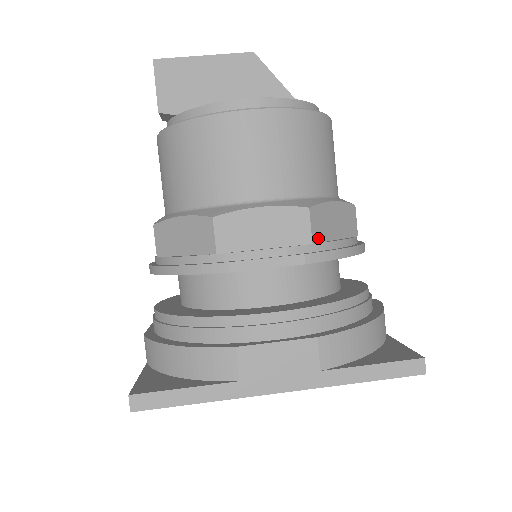
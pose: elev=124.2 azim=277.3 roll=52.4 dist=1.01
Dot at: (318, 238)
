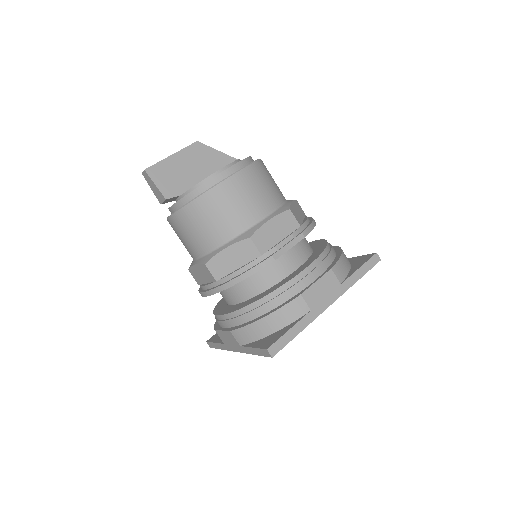
Dot at: (300, 223)
